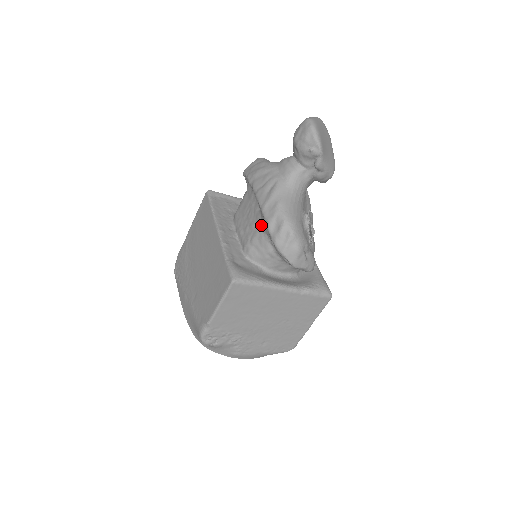
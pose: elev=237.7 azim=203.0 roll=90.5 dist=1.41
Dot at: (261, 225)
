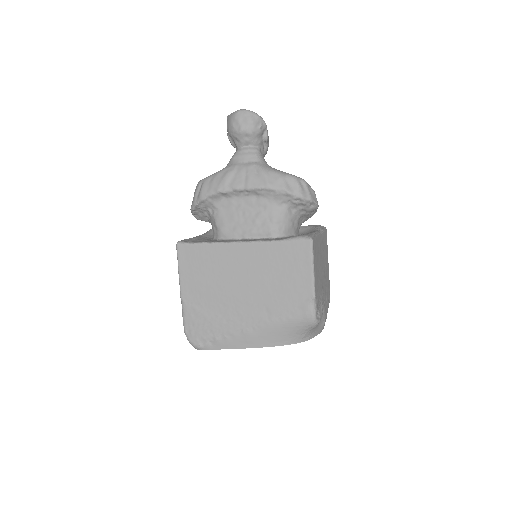
Dot at: (272, 203)
